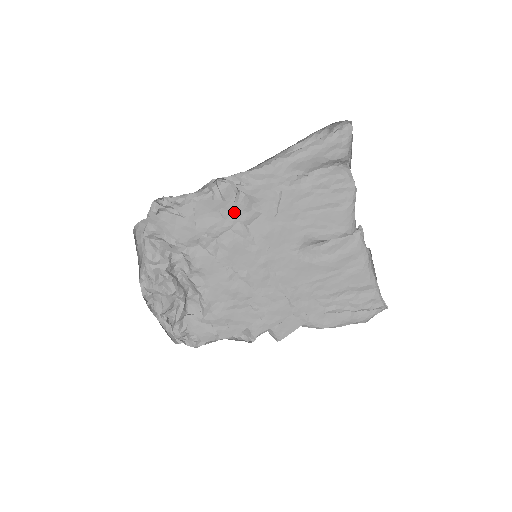
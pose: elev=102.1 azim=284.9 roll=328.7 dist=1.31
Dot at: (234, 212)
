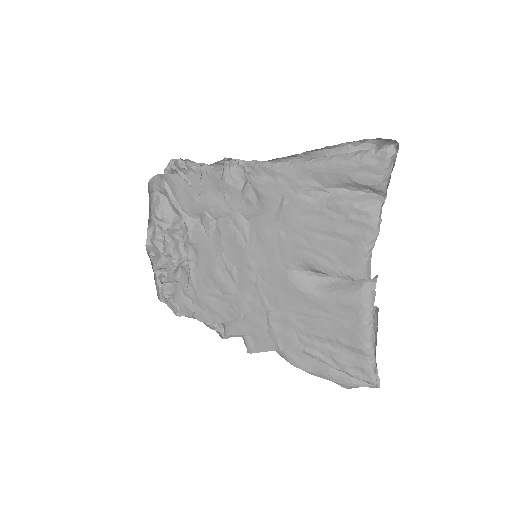
Dot at: (237, 200)
